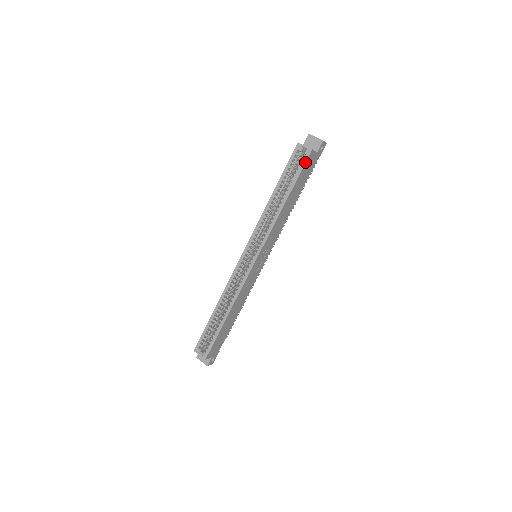
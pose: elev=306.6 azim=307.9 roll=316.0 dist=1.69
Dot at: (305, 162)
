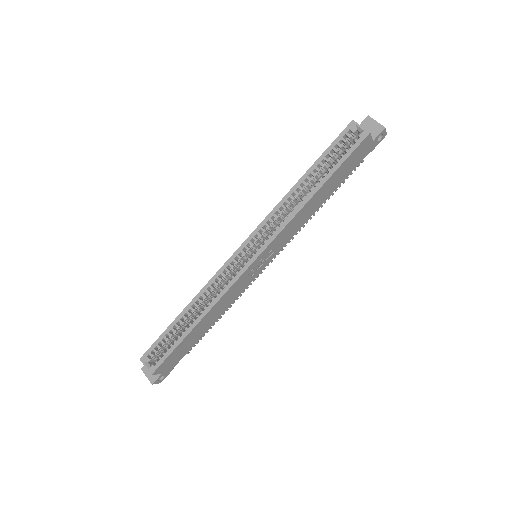
Dot at: (356, 147)
